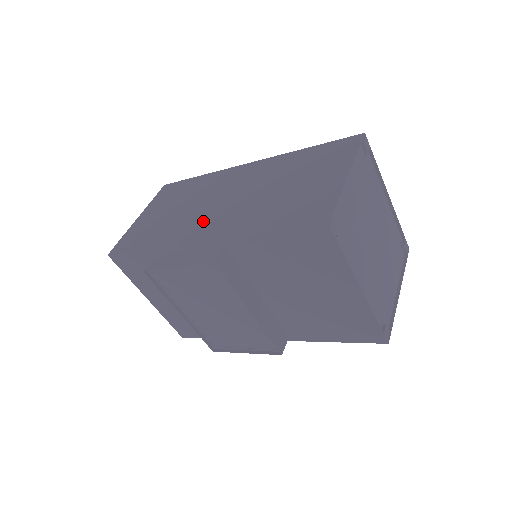
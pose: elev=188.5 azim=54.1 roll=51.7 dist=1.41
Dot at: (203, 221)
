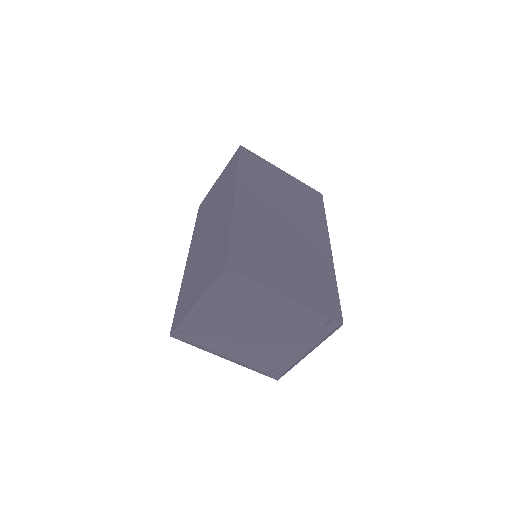
Dot at: (198, 240)
